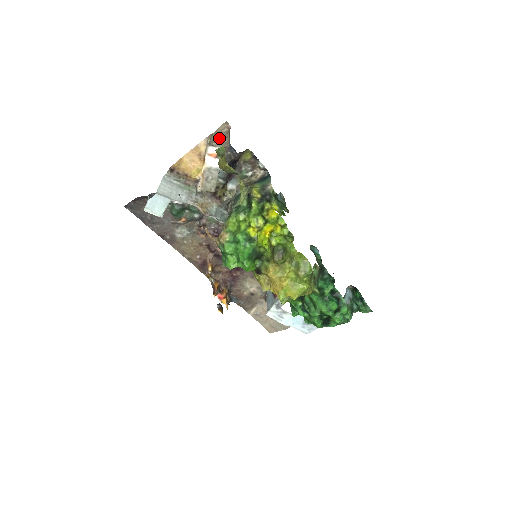
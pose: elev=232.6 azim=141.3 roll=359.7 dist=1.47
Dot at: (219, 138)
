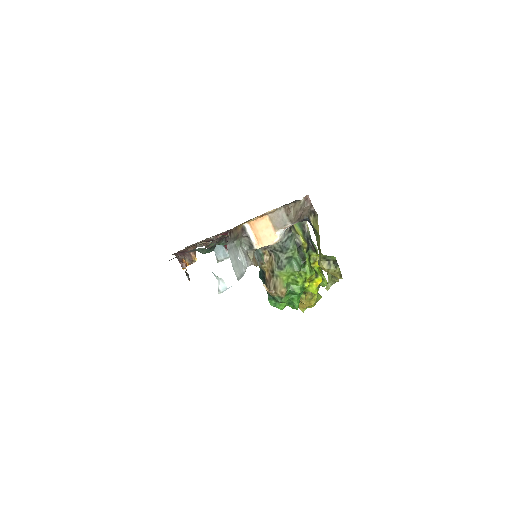
Dot at: (299, 213)
